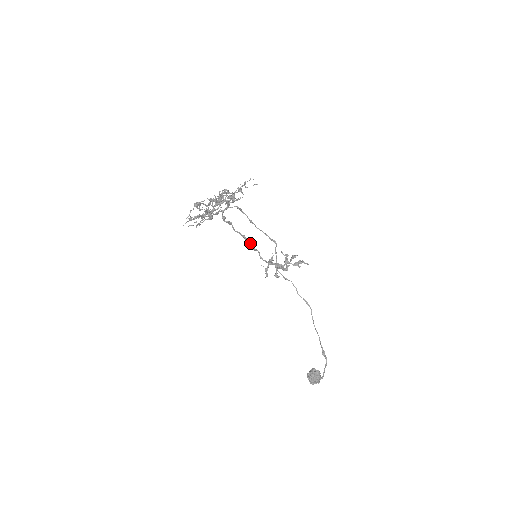
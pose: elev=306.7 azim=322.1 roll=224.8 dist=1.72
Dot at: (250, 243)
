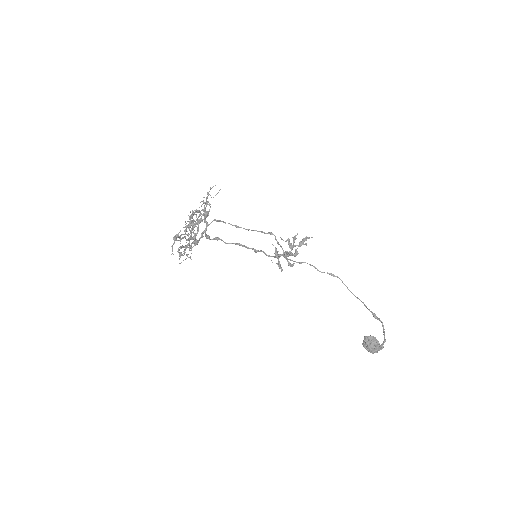
Dot at: (249, 248)
